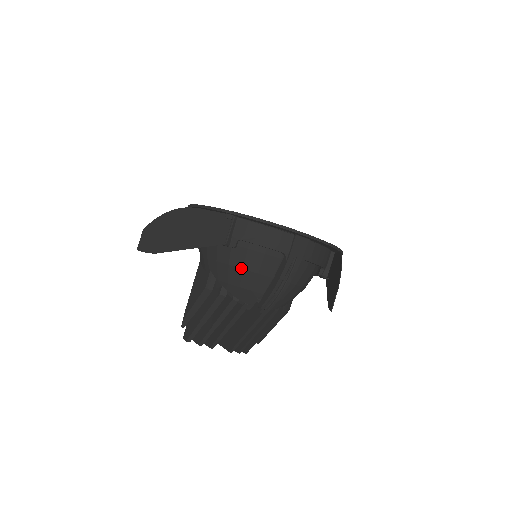
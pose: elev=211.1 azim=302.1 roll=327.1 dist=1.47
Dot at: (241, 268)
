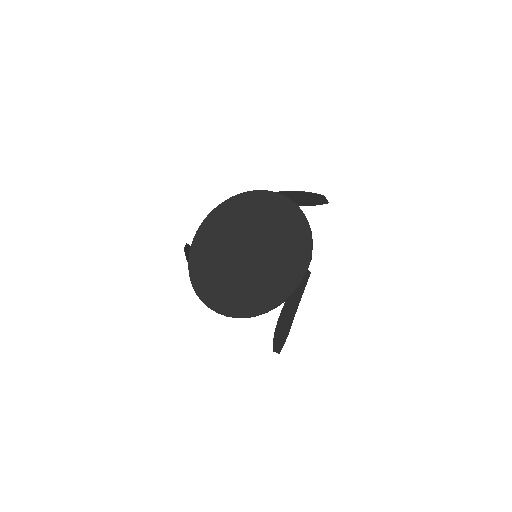
Dot at: occluded
